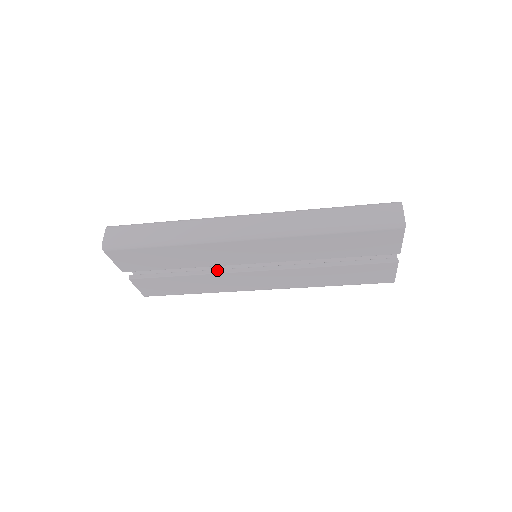
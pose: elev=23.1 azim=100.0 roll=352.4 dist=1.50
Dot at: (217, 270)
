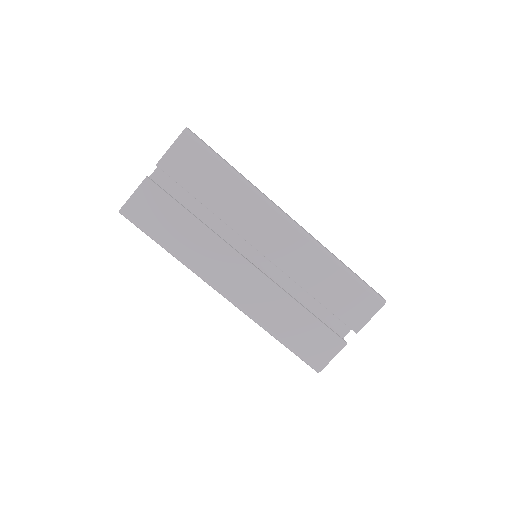
Dot at: occluded
